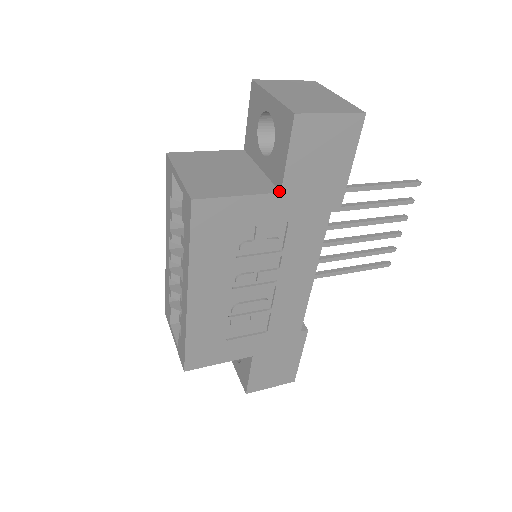
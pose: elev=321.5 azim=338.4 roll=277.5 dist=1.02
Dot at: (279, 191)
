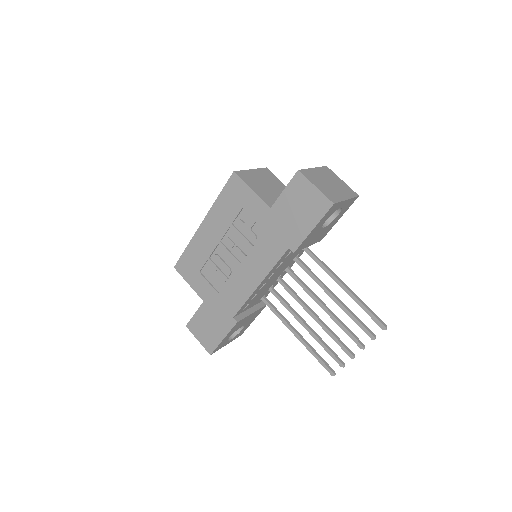
Dot at: (271, 207)
